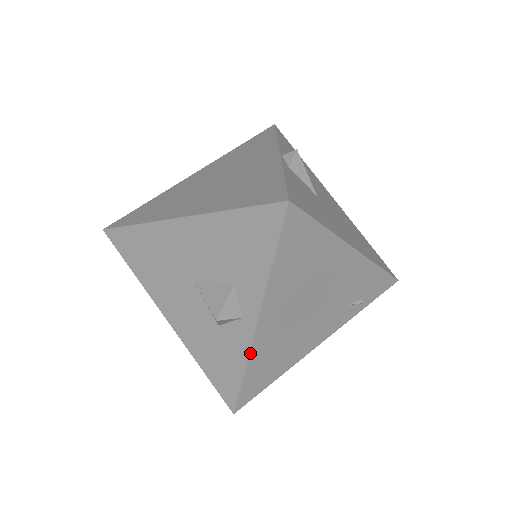
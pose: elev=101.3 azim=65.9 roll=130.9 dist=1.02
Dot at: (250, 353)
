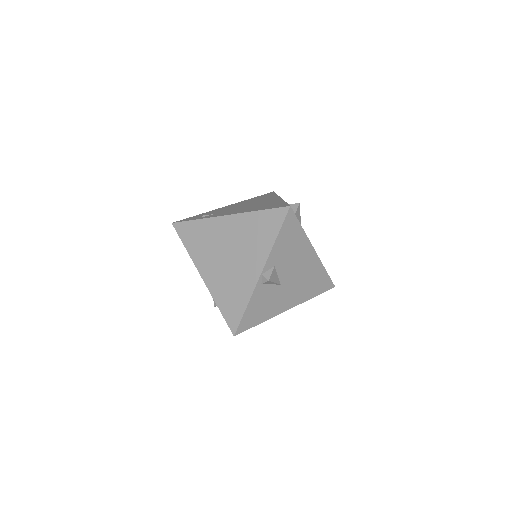
Dot at: occluded
